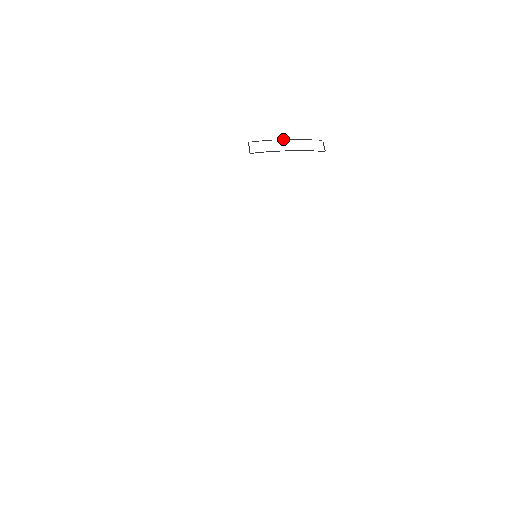
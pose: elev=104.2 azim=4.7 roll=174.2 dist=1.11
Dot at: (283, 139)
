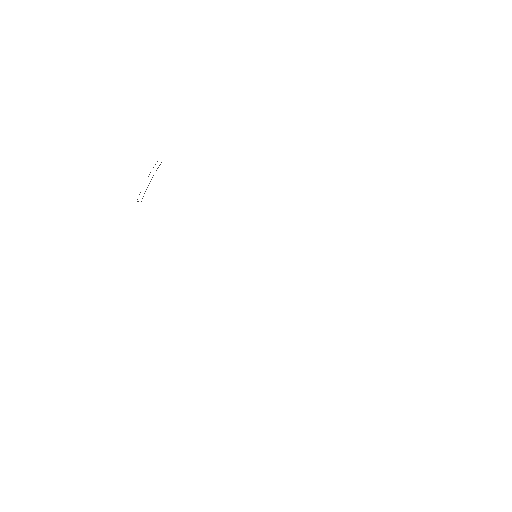
Dot at: occluded
